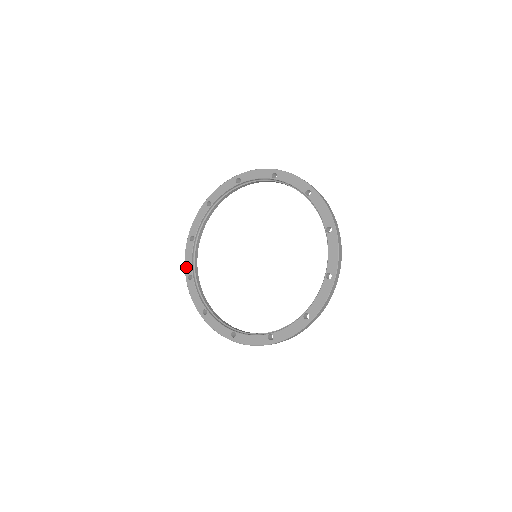
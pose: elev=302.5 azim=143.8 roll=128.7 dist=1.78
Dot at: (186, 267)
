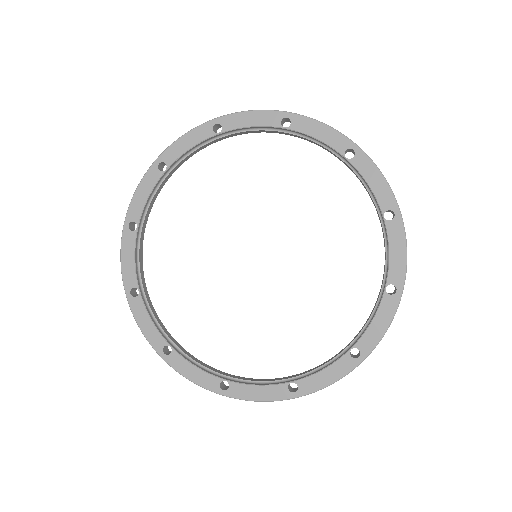
Dot at: (150, 340)
